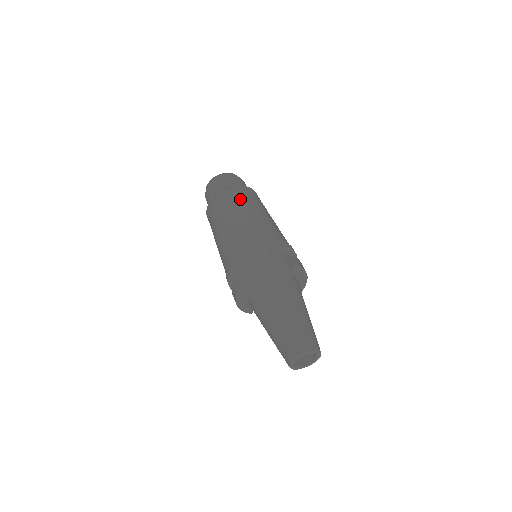
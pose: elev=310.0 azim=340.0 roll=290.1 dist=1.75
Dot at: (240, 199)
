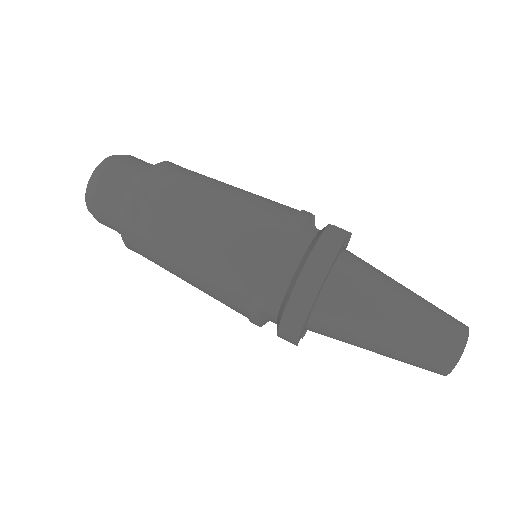
Dot at: (194, 174)
